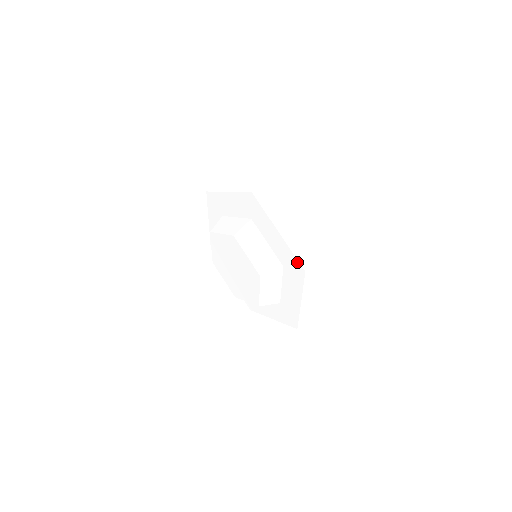
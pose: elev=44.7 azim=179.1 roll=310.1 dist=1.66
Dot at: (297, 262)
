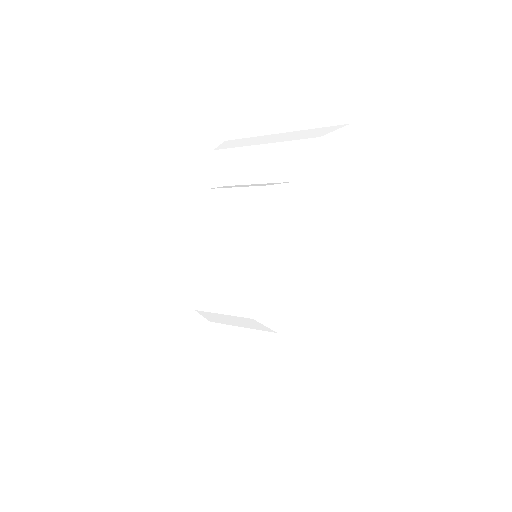
Dot at: (366, 245)
